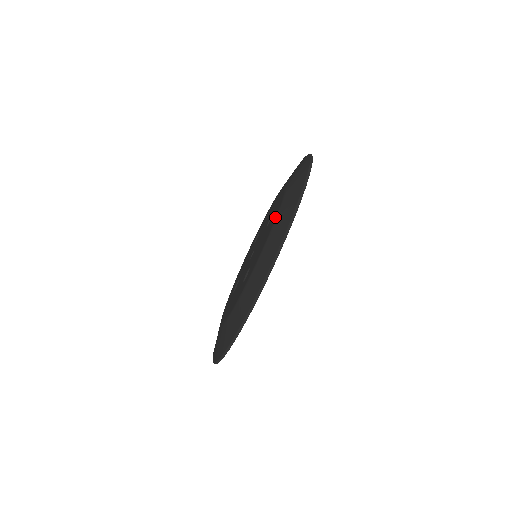
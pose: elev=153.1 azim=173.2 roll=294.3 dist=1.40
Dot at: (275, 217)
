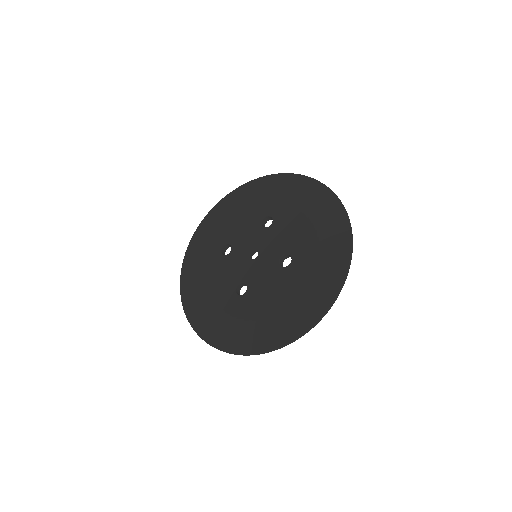
Dot at: (289, 295)
